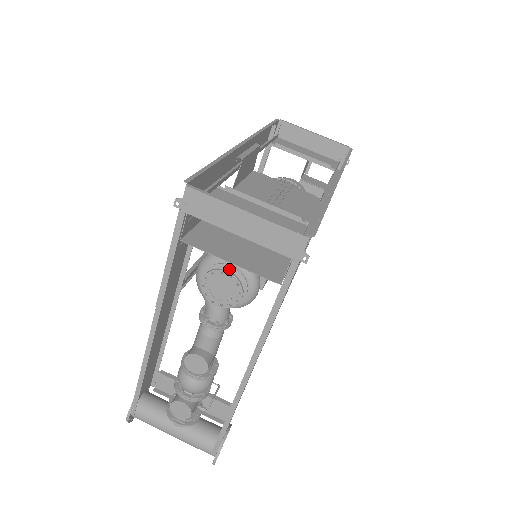
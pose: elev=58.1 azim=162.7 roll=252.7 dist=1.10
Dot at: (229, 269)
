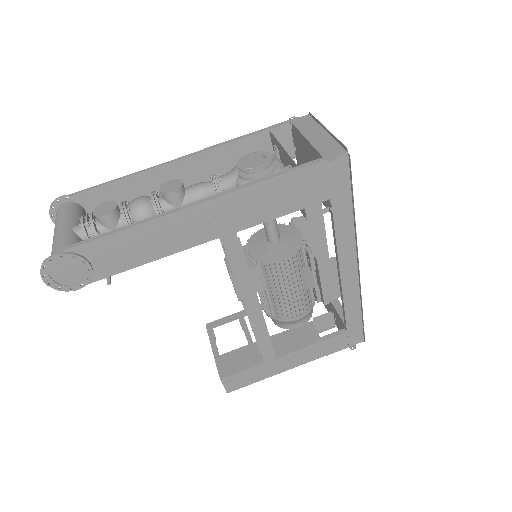
Dot at: occluded
